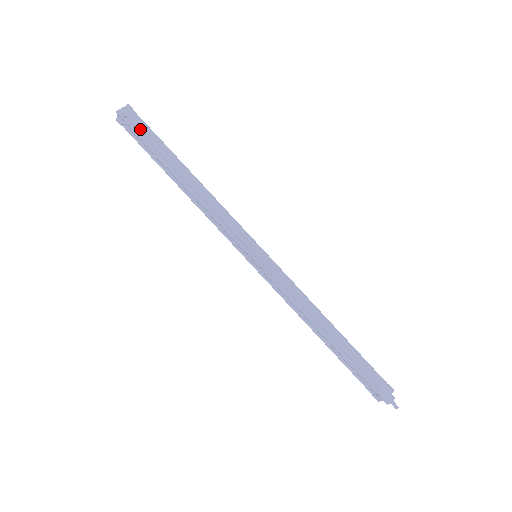
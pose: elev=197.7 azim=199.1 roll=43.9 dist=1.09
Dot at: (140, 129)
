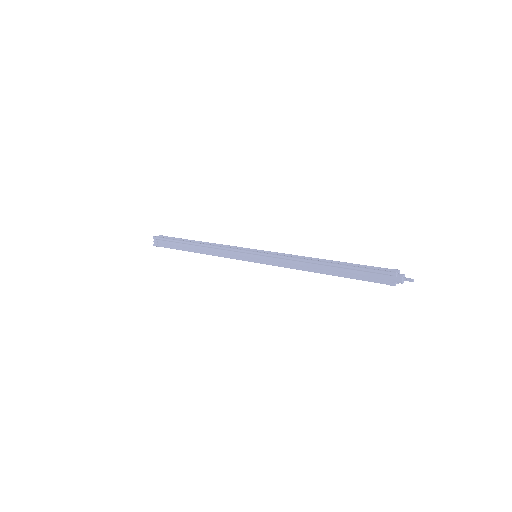
Dot at: occluded
